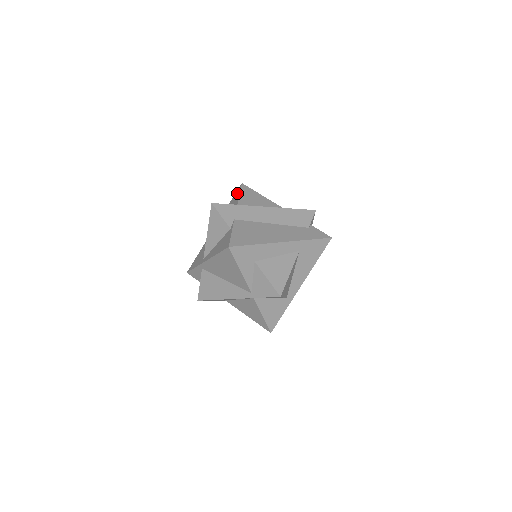
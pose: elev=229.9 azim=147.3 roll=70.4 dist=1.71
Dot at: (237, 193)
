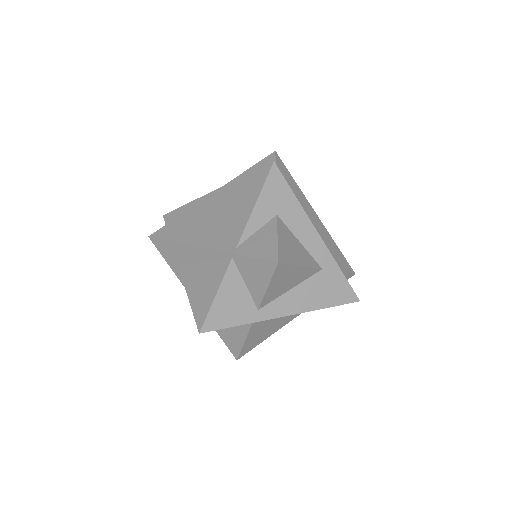
Dot at: occluded
